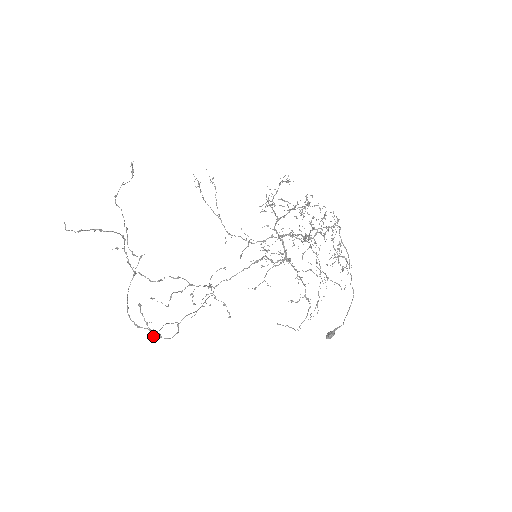
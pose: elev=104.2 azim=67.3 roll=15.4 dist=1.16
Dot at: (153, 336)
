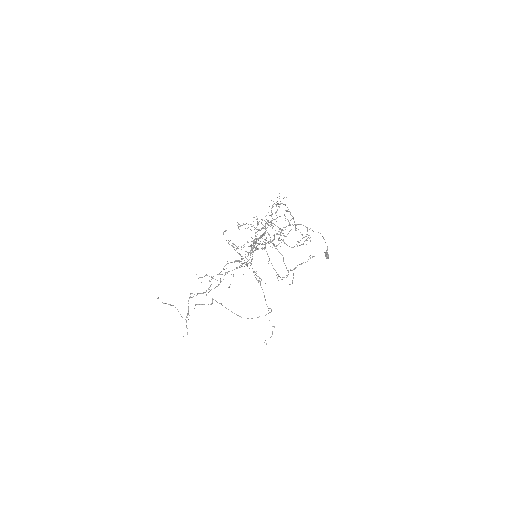
Dot at: occluded
